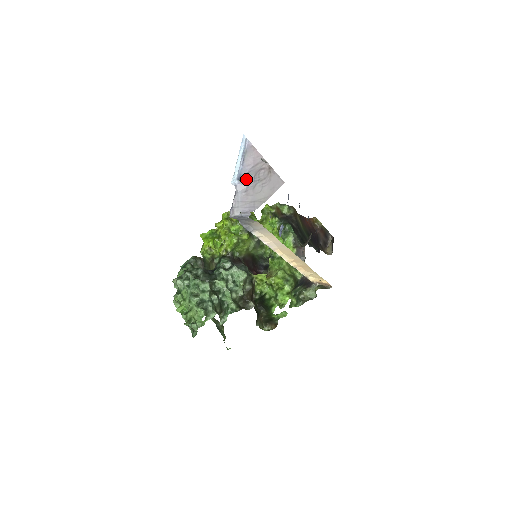
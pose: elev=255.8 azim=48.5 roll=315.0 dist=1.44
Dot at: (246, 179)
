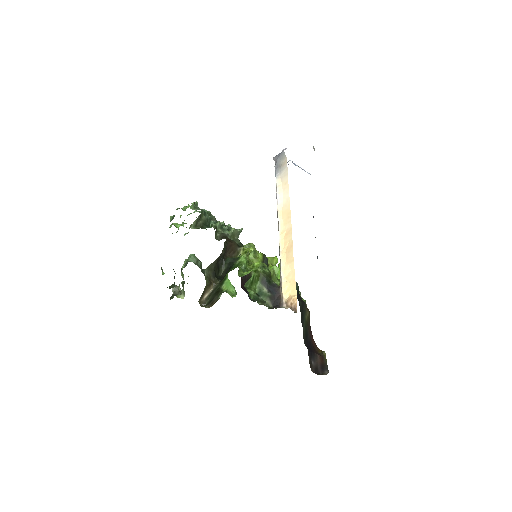
Dot at: occluded
